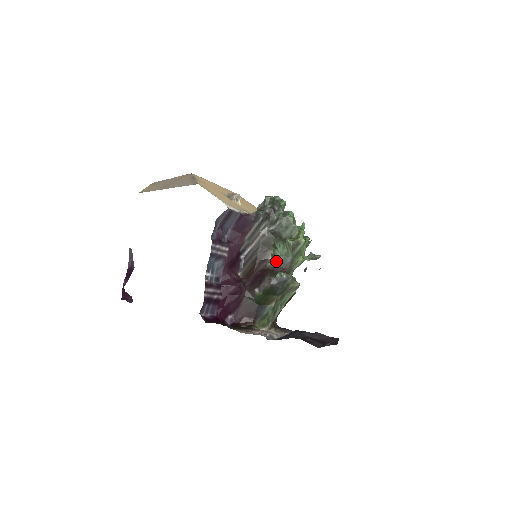
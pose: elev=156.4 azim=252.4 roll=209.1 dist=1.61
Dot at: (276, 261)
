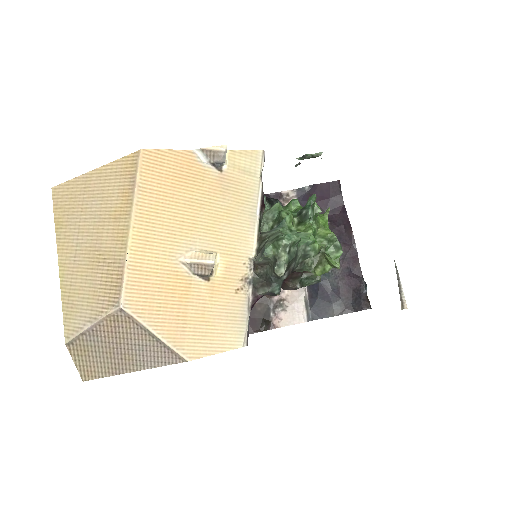
Dot at: occluded
